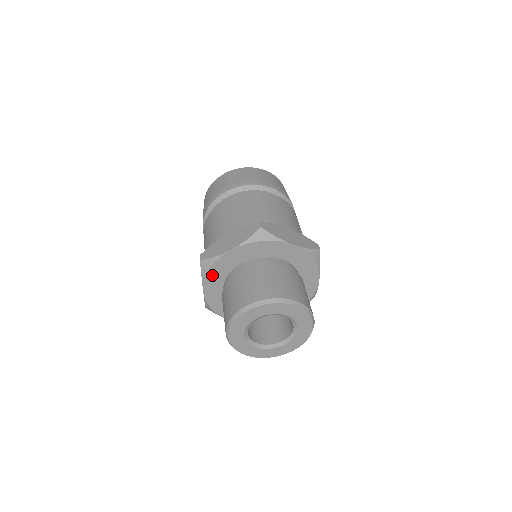
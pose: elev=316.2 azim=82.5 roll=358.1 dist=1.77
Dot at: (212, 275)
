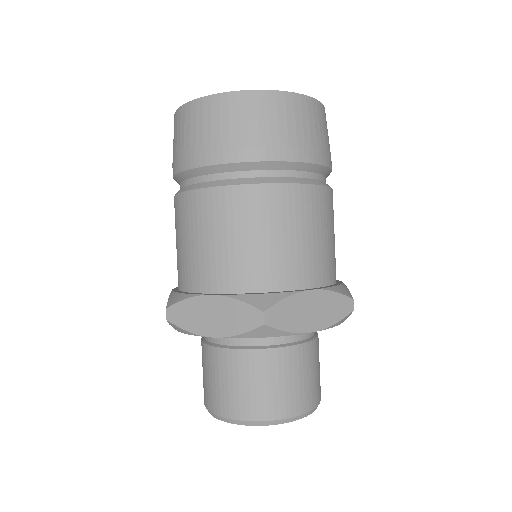
Dot at: occluded
